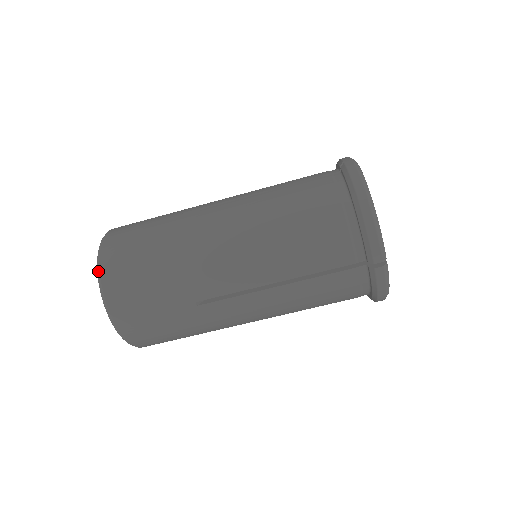
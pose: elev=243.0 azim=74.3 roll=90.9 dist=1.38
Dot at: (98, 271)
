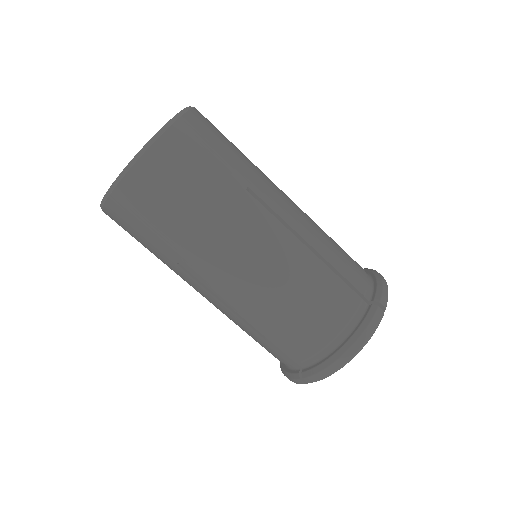
Dot at: occluded
